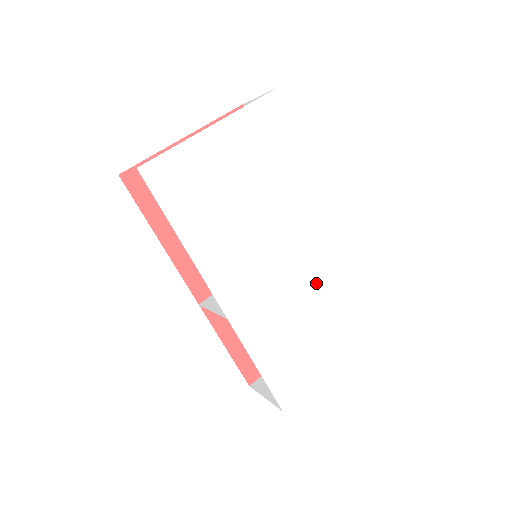
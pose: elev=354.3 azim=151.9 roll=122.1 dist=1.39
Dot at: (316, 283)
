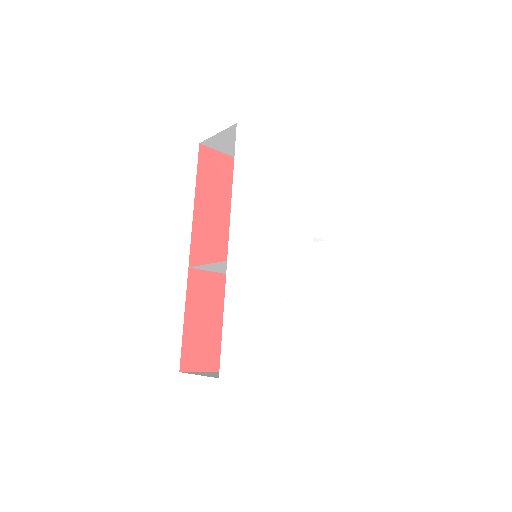
Dot at: (292, 298)
